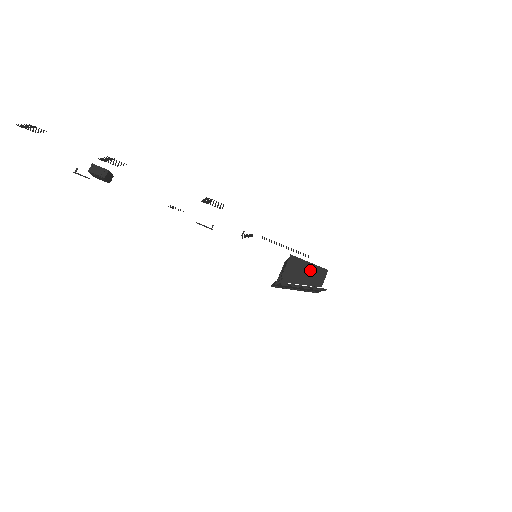
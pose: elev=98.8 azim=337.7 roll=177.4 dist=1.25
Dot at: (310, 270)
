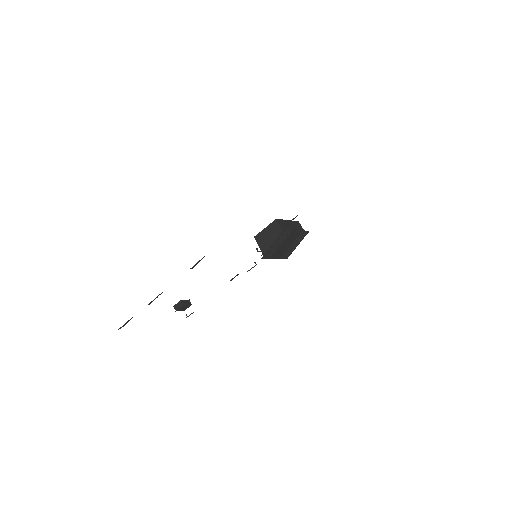
Dot at: (269, 231)
